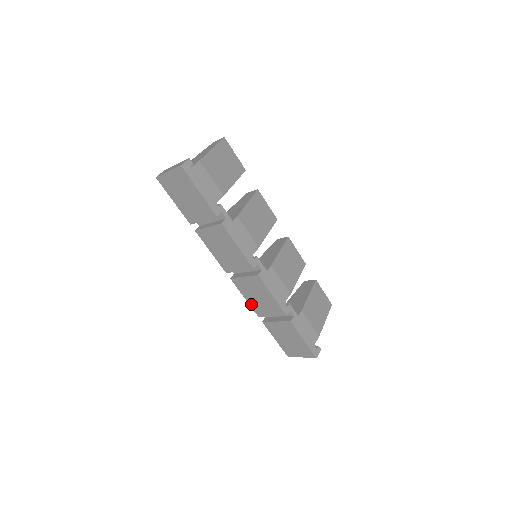
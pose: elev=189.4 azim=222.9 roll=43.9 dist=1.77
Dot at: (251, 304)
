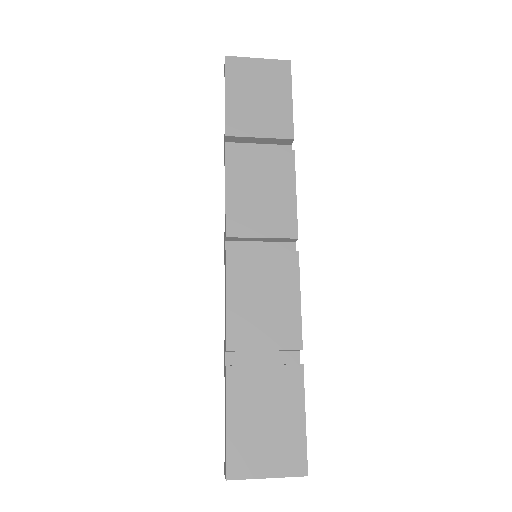
Dot at: (231, 315)
